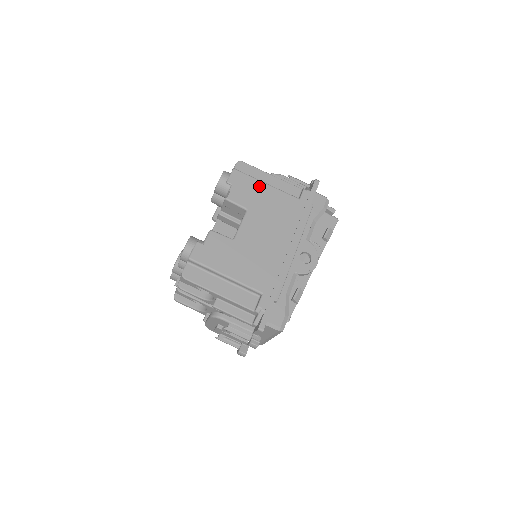
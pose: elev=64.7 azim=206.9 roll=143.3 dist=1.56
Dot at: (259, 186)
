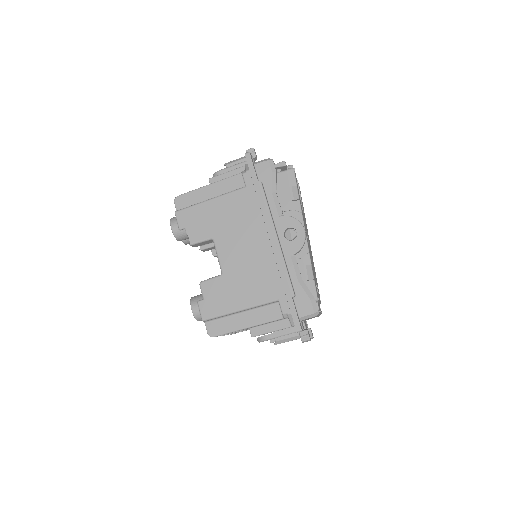
Dot at: (205, 208)
